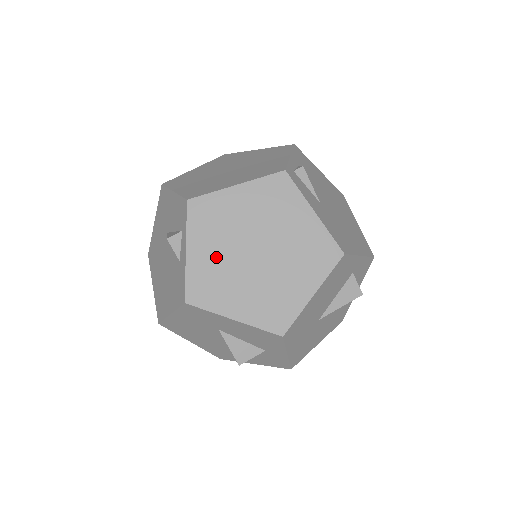
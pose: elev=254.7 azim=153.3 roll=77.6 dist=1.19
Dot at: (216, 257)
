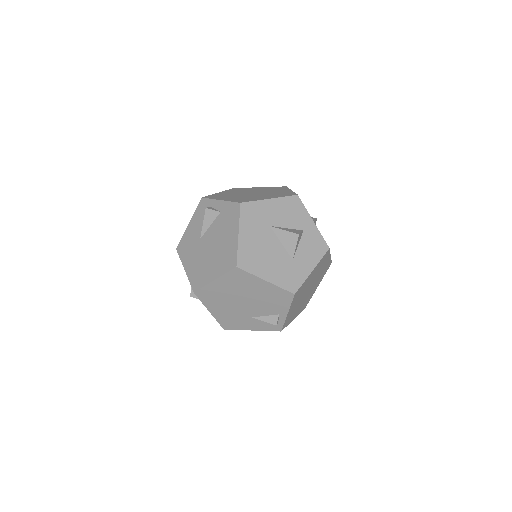
Dot at: (236, 197)
